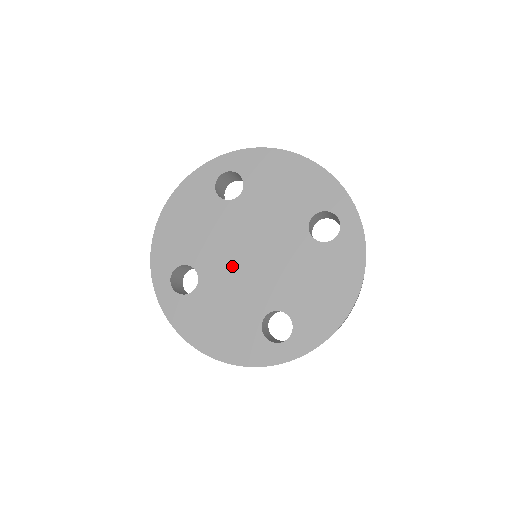
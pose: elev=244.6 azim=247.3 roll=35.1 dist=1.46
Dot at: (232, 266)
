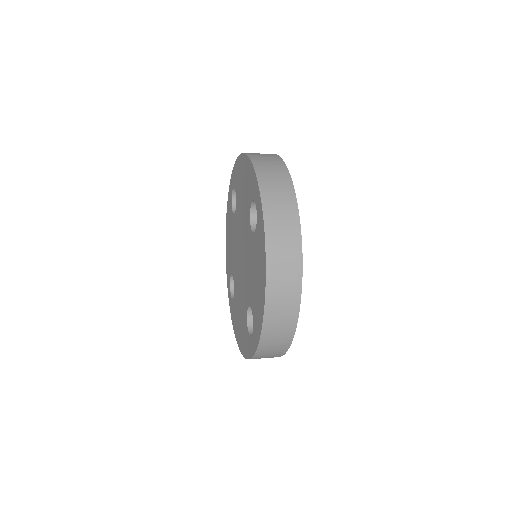
Dot at: (238, 270)
